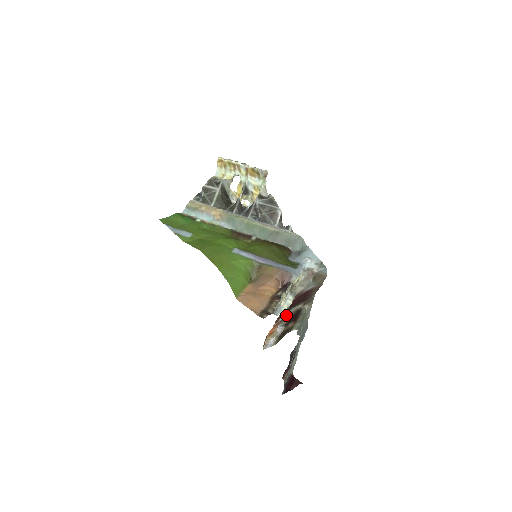
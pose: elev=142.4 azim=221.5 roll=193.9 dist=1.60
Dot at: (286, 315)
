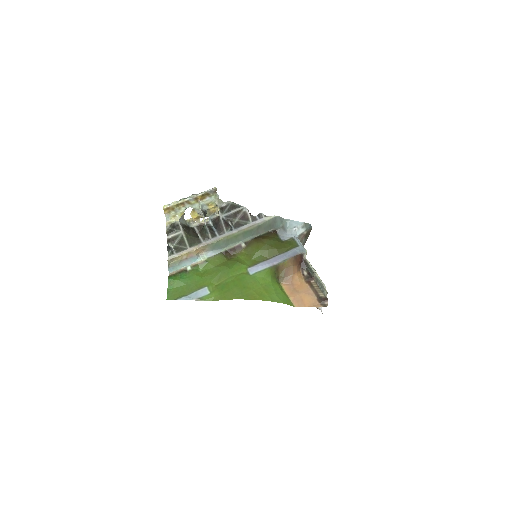
Dot at: occluded
